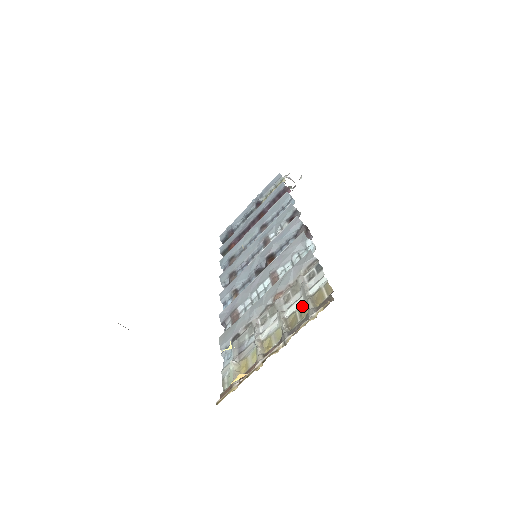
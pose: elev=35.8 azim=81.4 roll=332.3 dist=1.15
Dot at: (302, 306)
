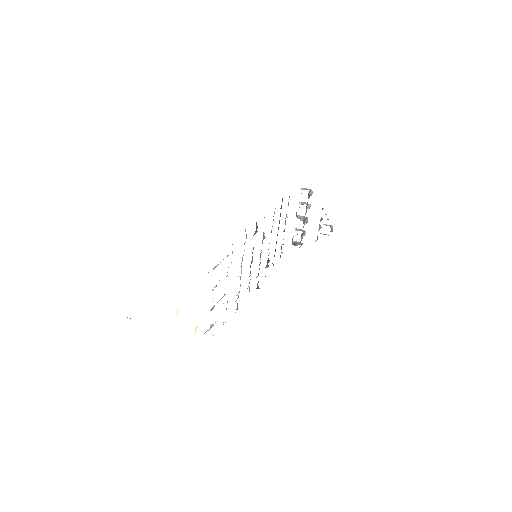
Dot at: occluded
